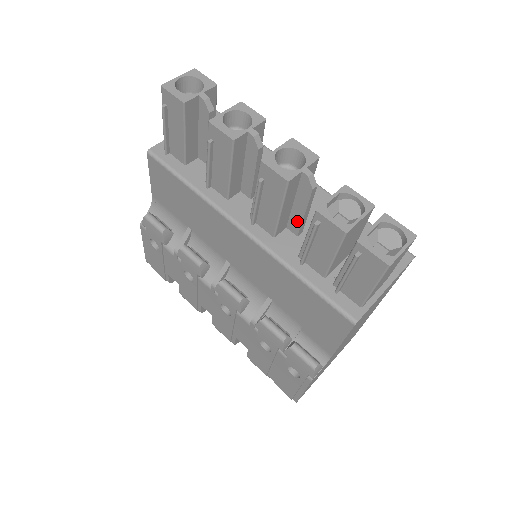
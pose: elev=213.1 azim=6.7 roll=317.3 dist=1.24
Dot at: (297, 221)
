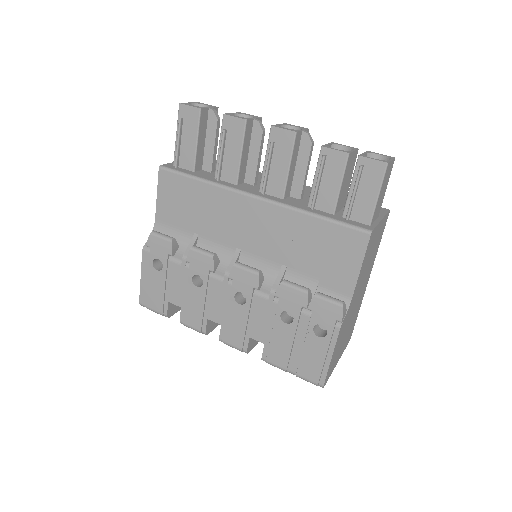
Dot at: (299, 183)
